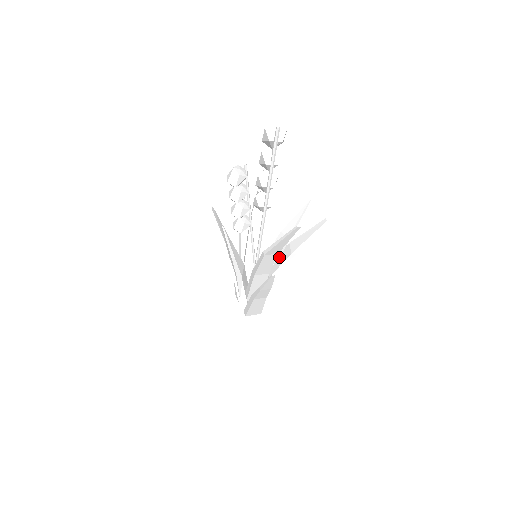
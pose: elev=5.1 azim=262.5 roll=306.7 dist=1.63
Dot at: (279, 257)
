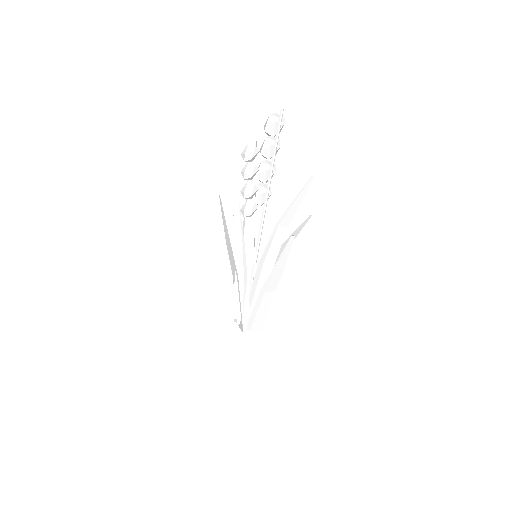
Dot at: occluded
